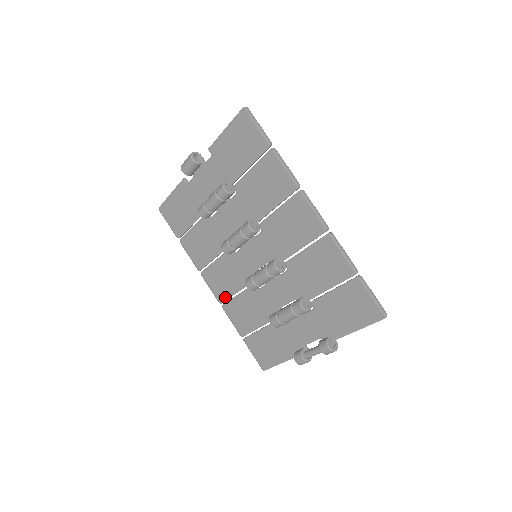
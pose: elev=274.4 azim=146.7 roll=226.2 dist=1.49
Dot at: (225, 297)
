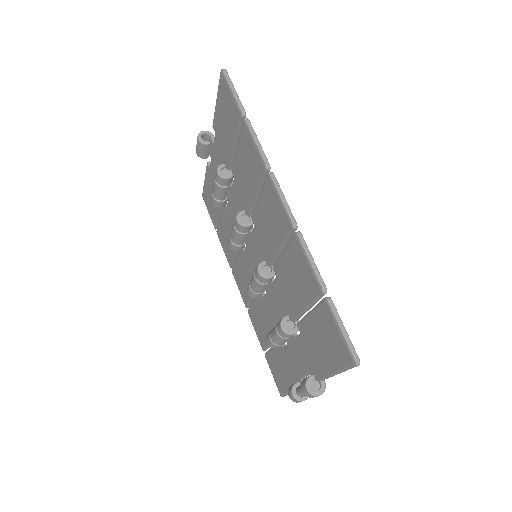
Dot at: (247, 301)
